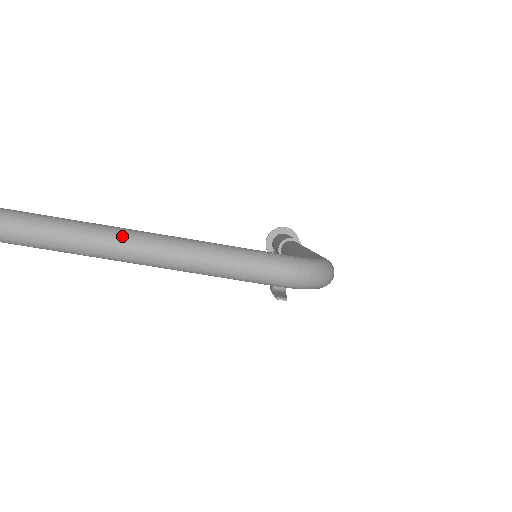
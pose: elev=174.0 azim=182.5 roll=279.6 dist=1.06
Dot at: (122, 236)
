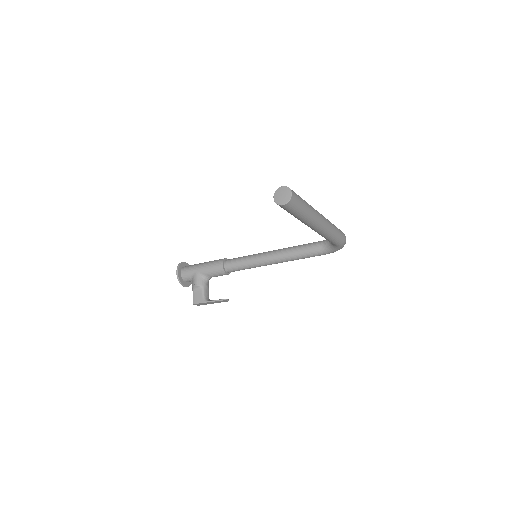
Dot at: (317, 211)
